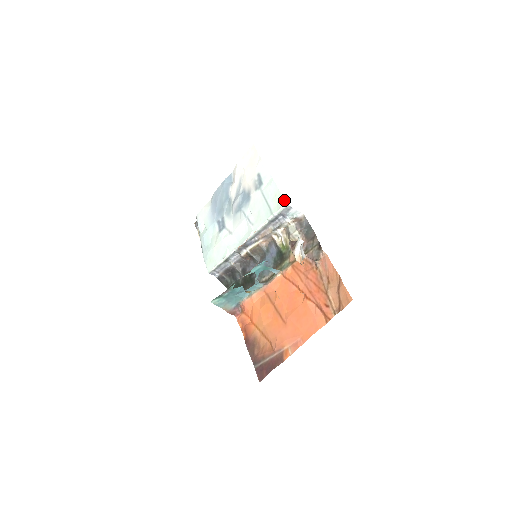
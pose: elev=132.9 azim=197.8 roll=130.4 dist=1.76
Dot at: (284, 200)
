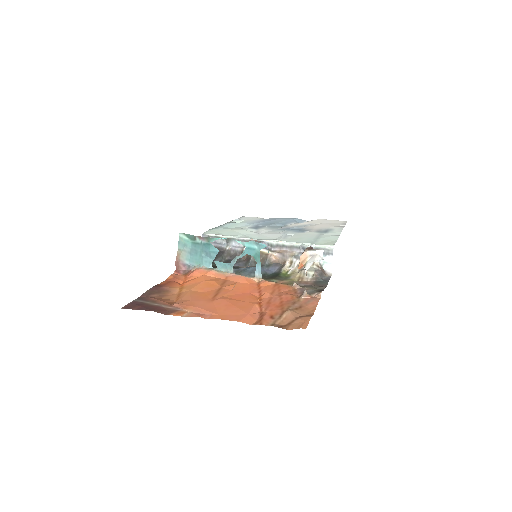
Dot at: (334, 244)
